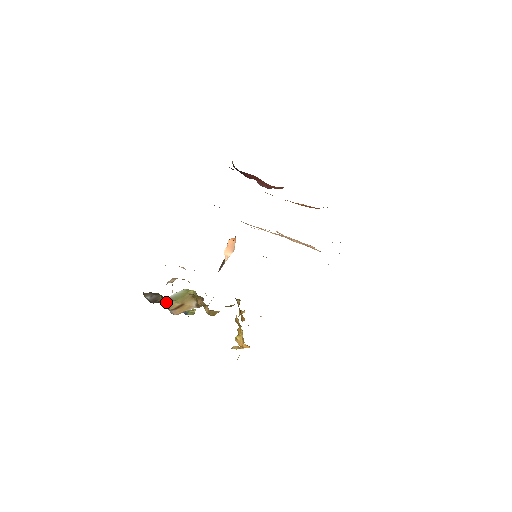
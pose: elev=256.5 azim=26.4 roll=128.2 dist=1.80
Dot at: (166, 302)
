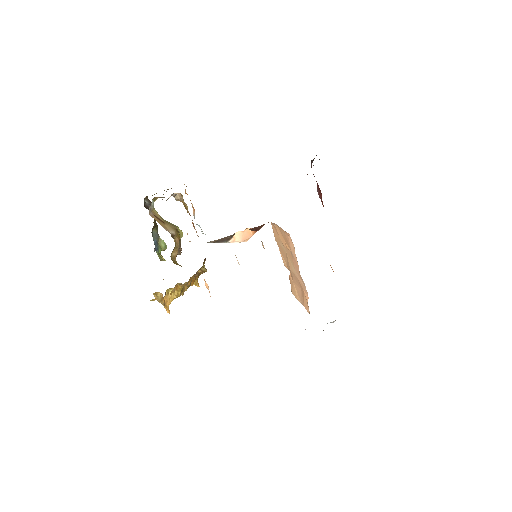
Dot at: occluded
